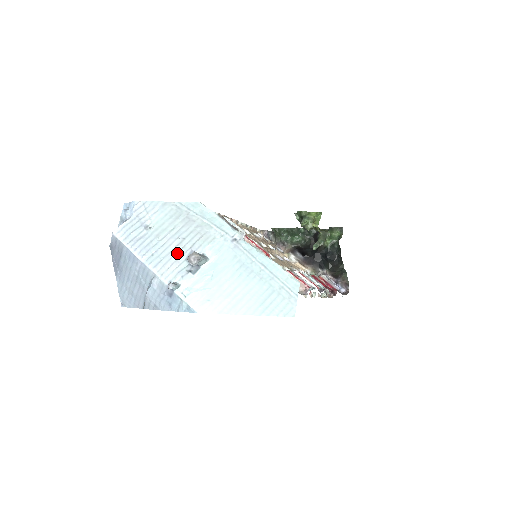
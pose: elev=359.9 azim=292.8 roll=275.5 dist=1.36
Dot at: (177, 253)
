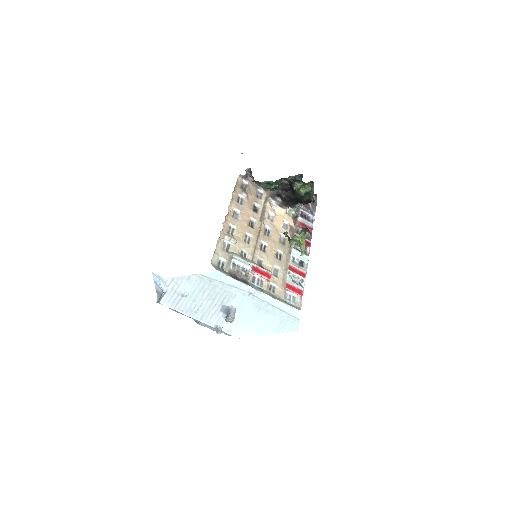
Dot at: (213, 309)
